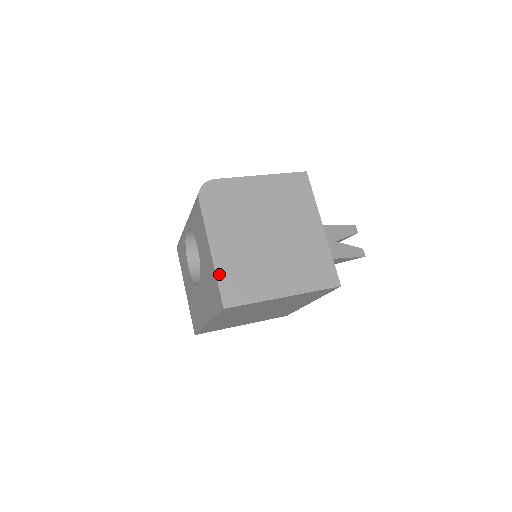
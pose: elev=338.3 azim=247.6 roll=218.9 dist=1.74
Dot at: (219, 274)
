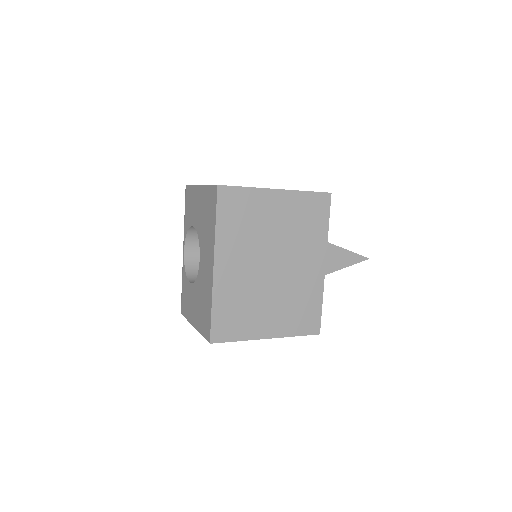
Dot at: occluded
